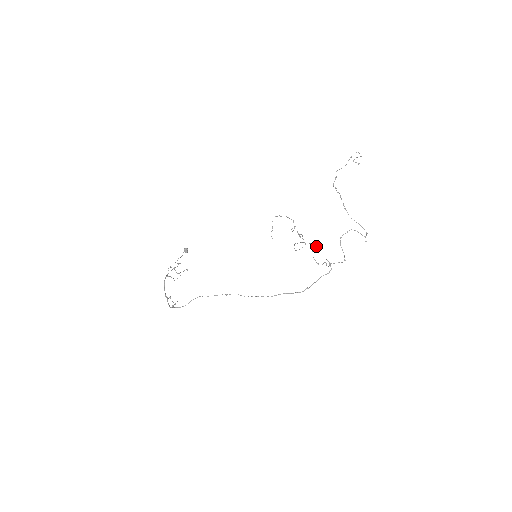
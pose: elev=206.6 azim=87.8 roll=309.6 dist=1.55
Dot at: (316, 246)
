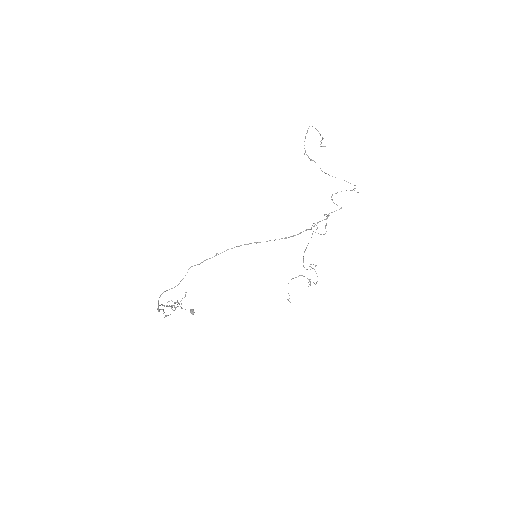
Dot at: (314, 223)
